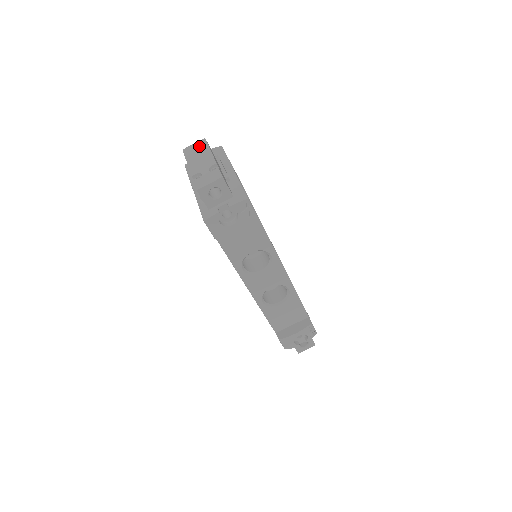
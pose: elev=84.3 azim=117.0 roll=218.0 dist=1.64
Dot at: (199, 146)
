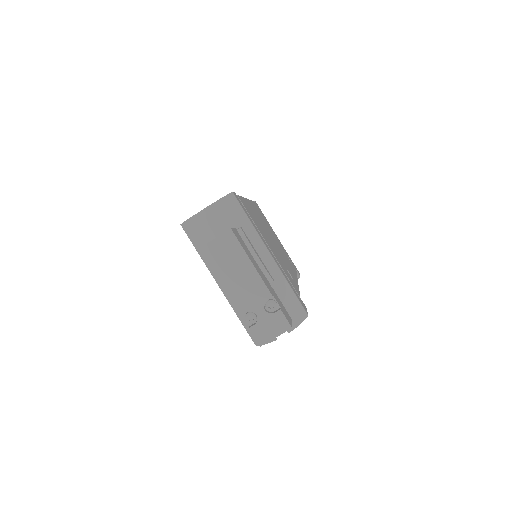
Dot at: (228, 248)
